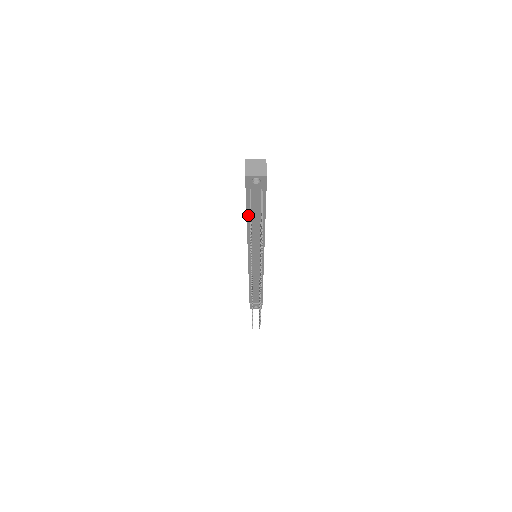
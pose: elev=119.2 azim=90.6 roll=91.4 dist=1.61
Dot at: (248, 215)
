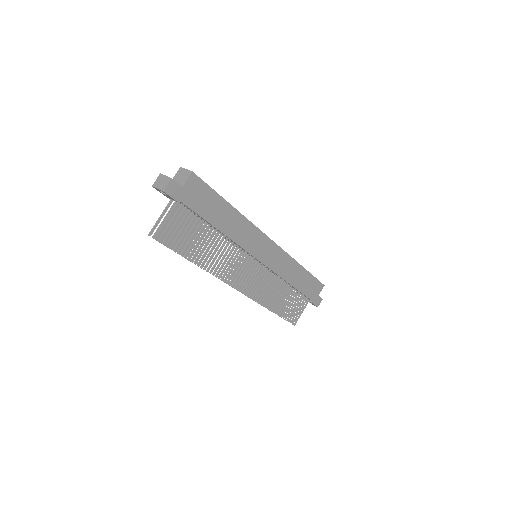
Dot at: occluded
